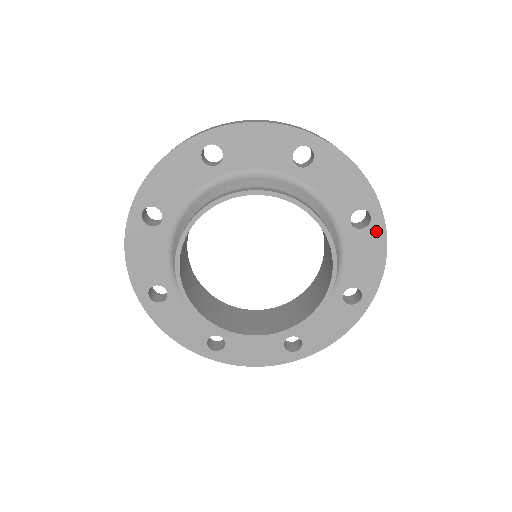
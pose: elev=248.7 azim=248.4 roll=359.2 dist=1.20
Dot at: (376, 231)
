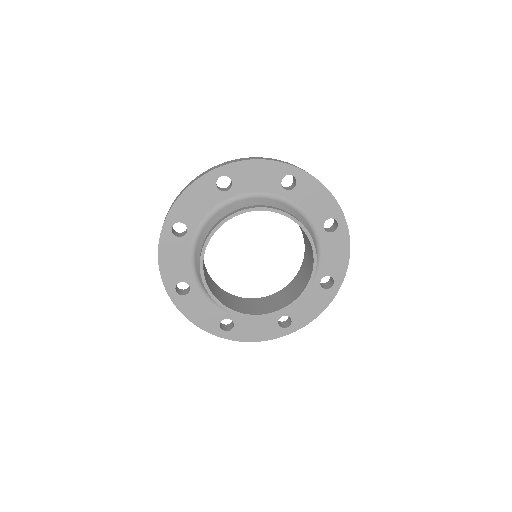
Dot at: (342, 233)
